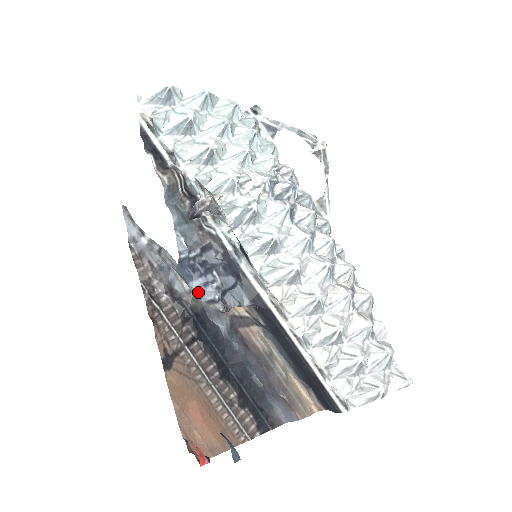
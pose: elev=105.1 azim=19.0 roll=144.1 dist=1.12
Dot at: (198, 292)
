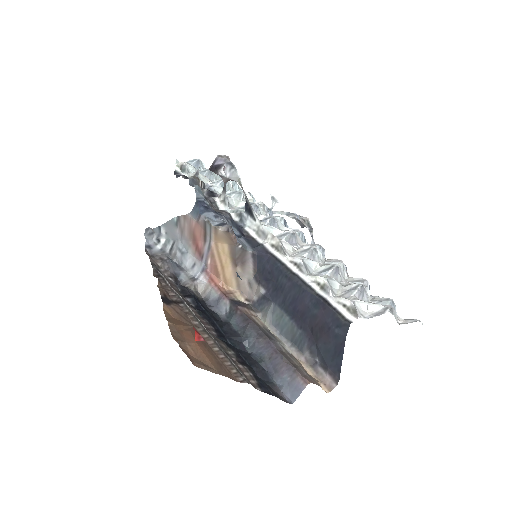
Dot at: (209, 219)
